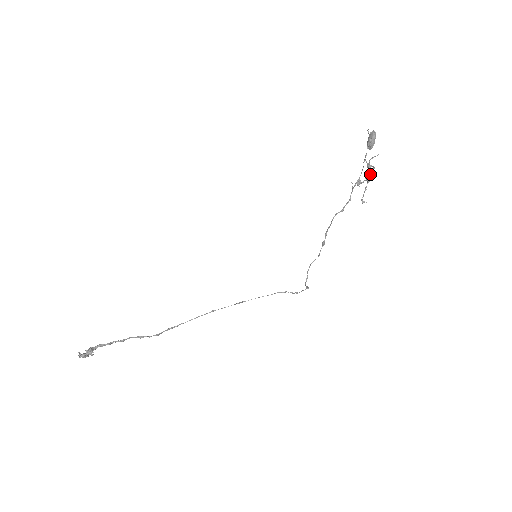
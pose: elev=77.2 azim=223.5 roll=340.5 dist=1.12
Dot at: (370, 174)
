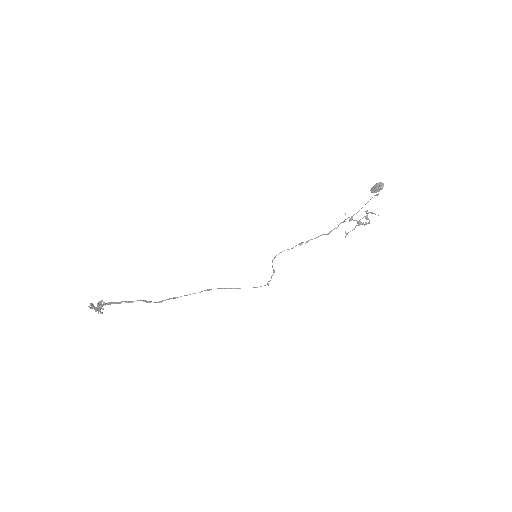
Dot at: (364, 225)
